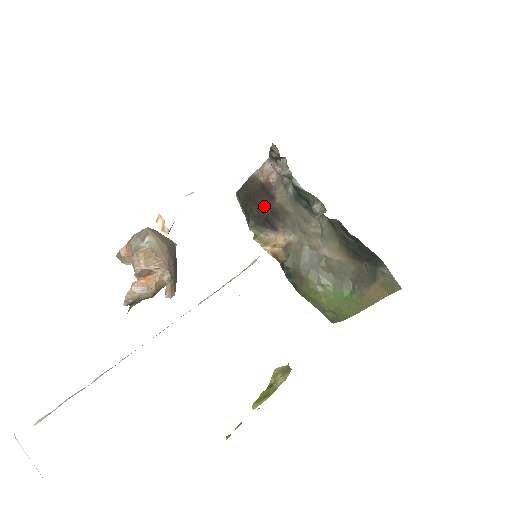
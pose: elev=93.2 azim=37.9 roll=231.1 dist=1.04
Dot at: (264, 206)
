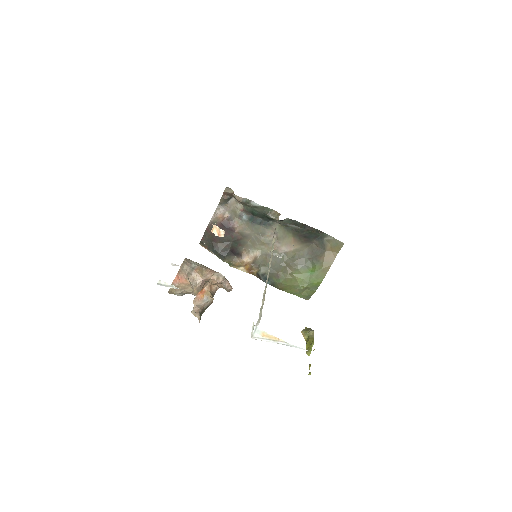
Dot at: (227, 240)
